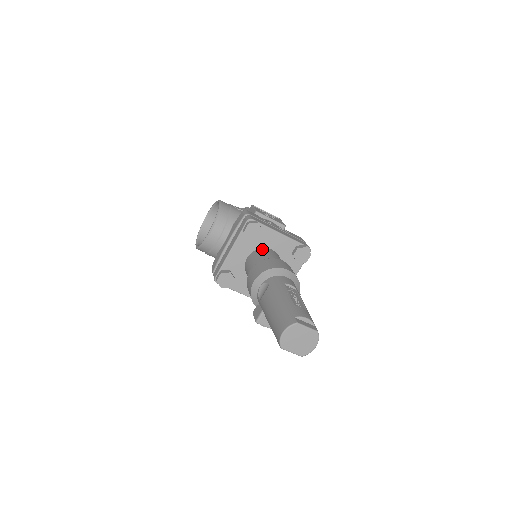
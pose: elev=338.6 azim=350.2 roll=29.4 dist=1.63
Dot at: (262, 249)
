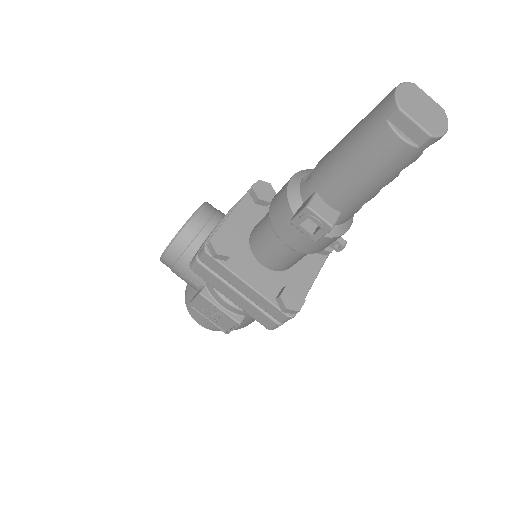
Dot at: occluded
